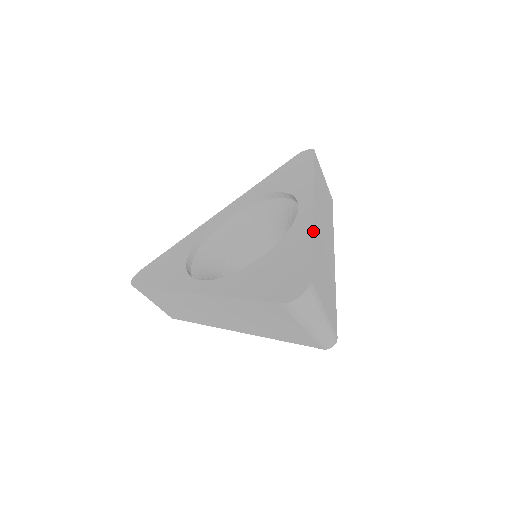
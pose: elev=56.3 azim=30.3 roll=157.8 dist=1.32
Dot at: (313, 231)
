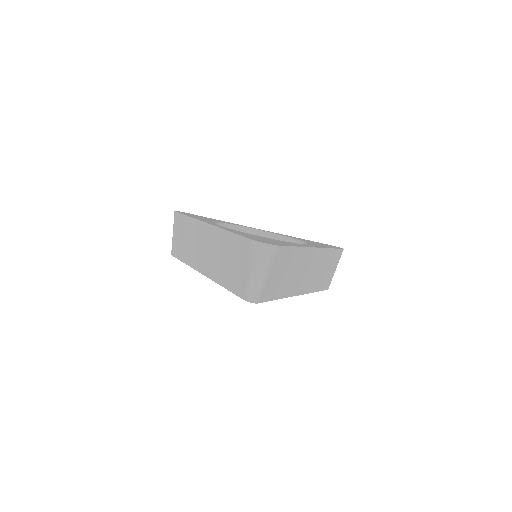
Dot at: (302, 249)
